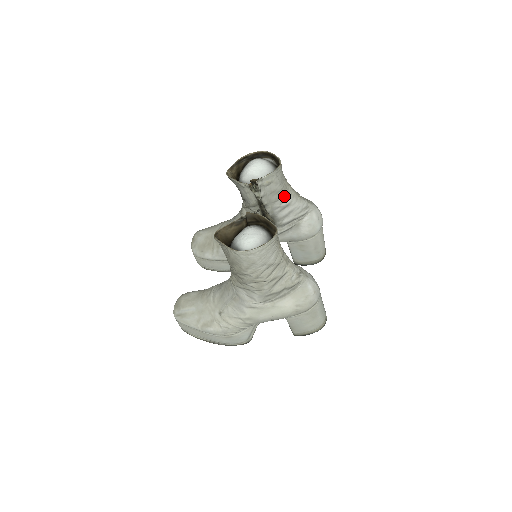
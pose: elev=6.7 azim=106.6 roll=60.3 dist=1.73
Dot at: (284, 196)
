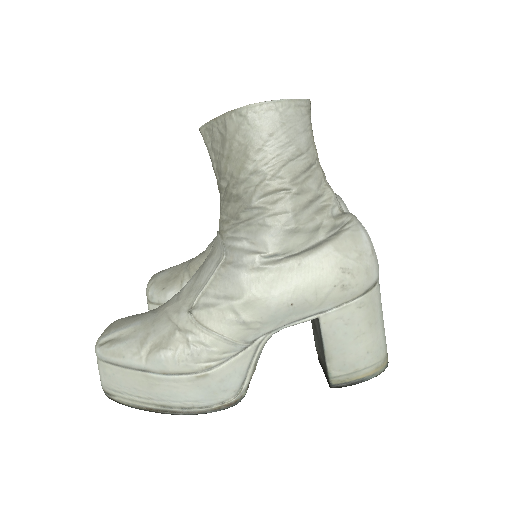
Dot at: occluded
